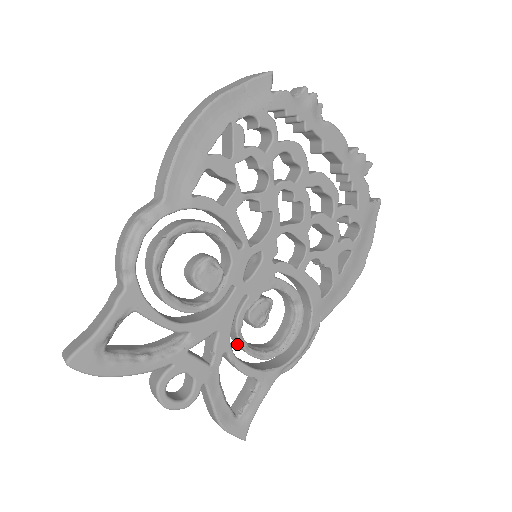
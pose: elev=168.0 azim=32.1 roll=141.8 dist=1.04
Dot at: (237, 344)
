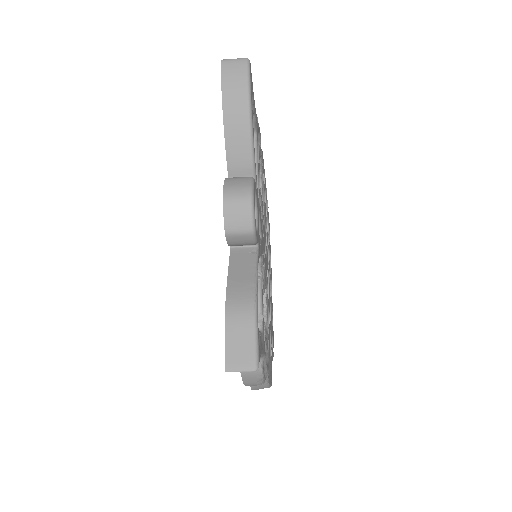
Dot at: occluded
